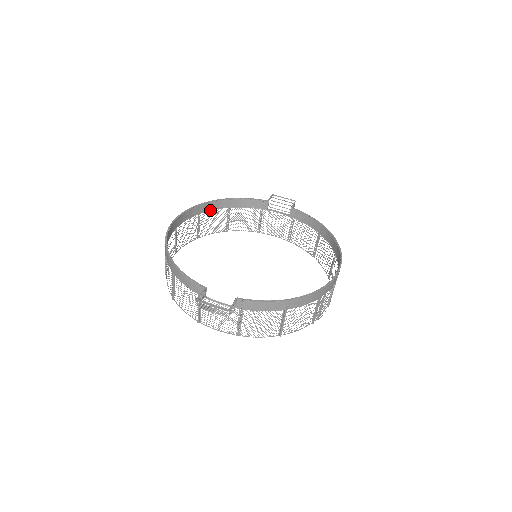
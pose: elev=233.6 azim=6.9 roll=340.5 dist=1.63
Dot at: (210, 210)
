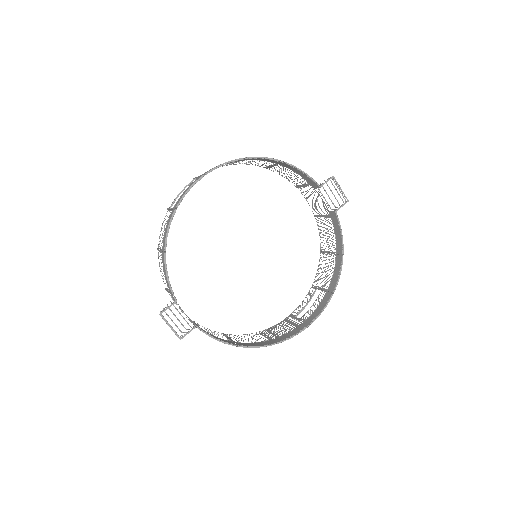
Dot at: (255, 159)
